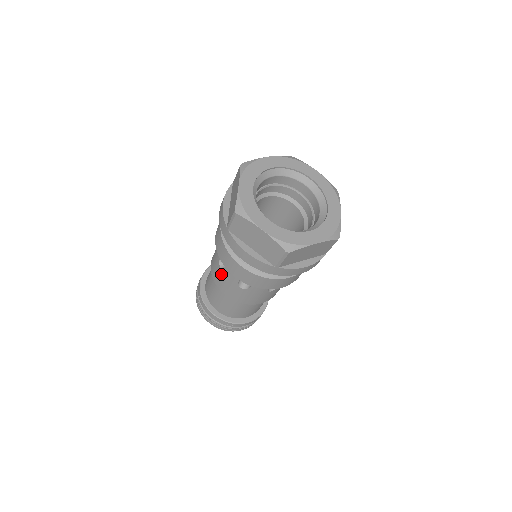
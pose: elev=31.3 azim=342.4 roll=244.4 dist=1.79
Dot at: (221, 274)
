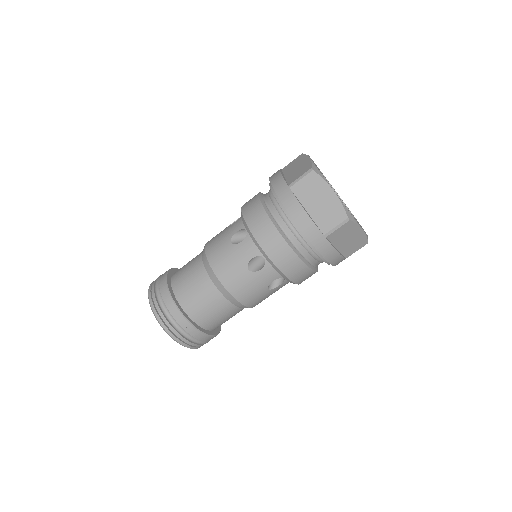
Dot at: (229, 250)
